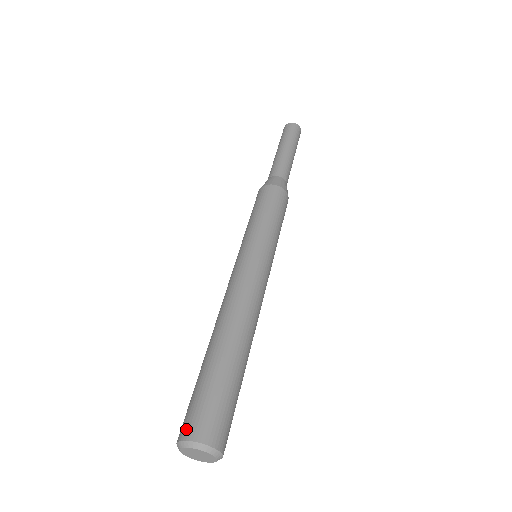
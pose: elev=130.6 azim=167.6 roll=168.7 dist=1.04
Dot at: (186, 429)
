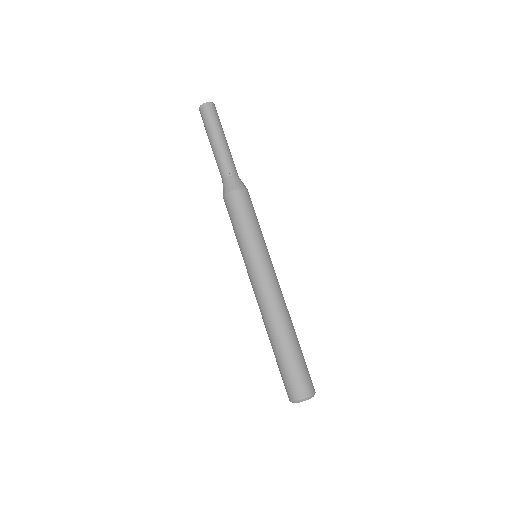
Dot at: (295, 394)
